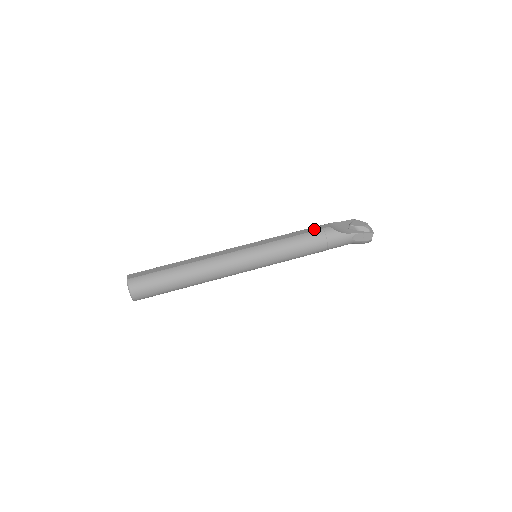
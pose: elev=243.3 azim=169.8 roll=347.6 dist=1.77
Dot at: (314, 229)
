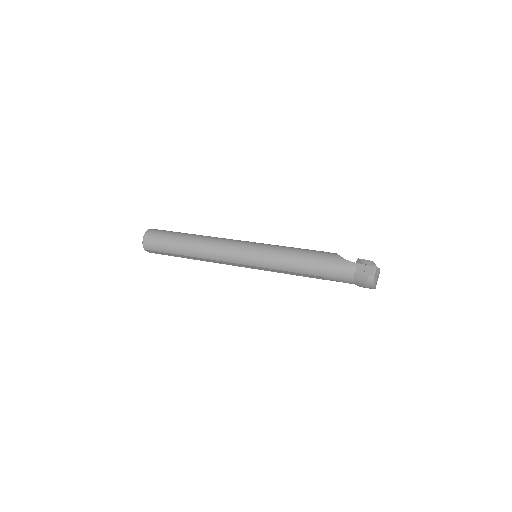
Dot at: occluded
